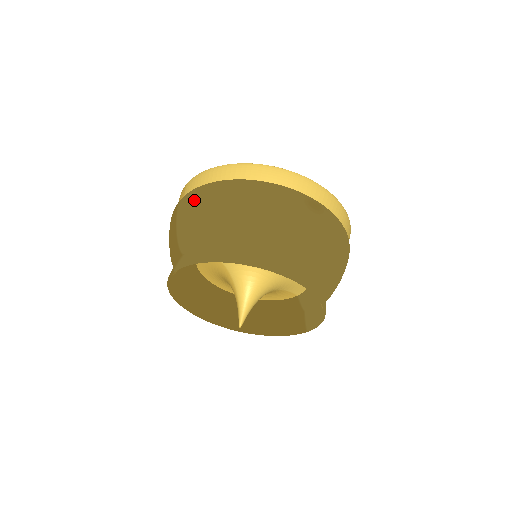
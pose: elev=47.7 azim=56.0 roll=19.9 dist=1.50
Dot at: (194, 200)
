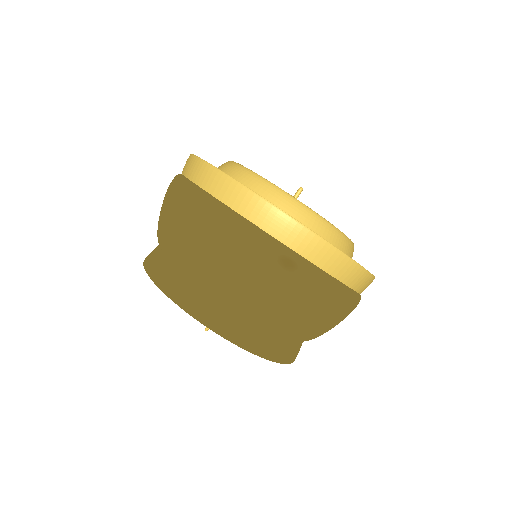
Dot at: (170, 196)
